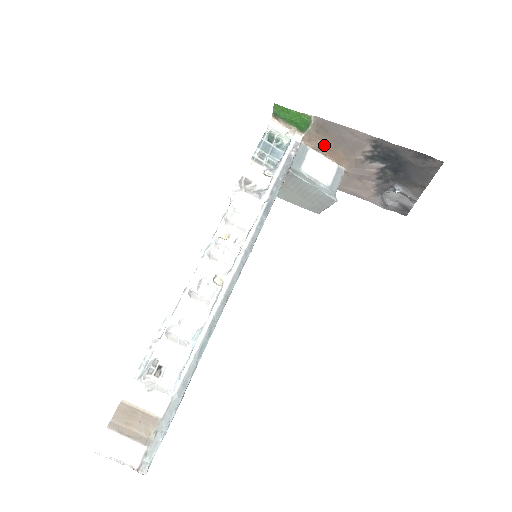
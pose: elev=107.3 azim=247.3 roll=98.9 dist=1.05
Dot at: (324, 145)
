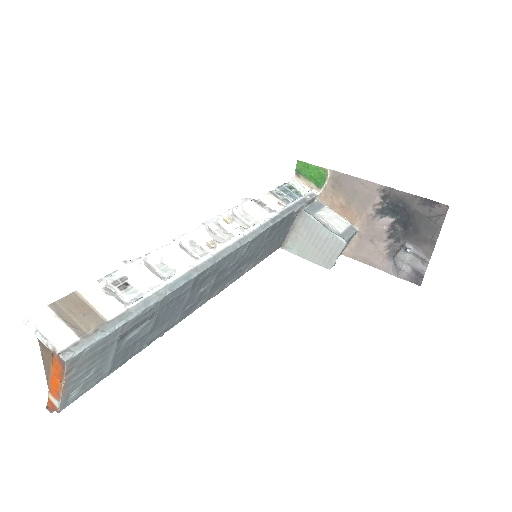
Dot at: (338, 201)
